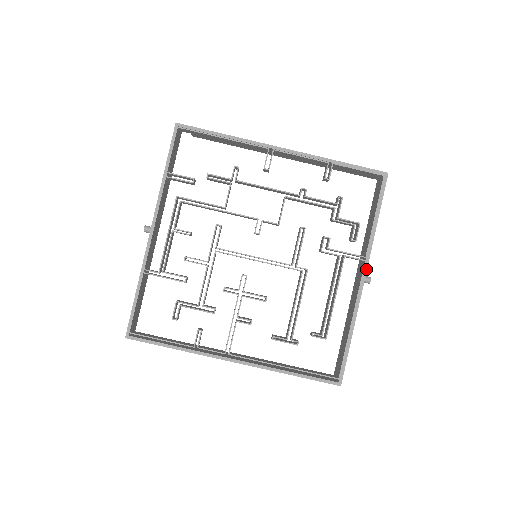
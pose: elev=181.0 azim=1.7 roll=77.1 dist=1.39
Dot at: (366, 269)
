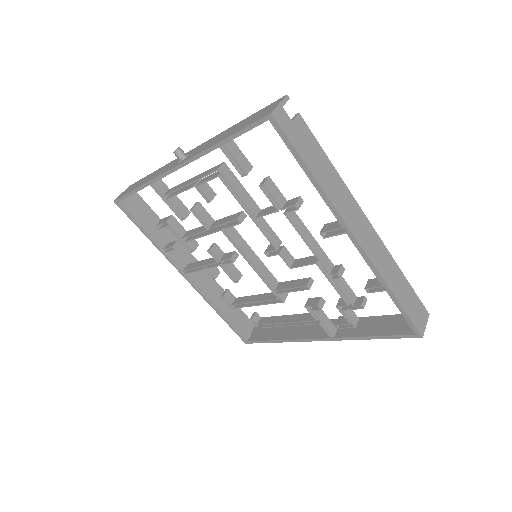
Dot at: (326, 340)
